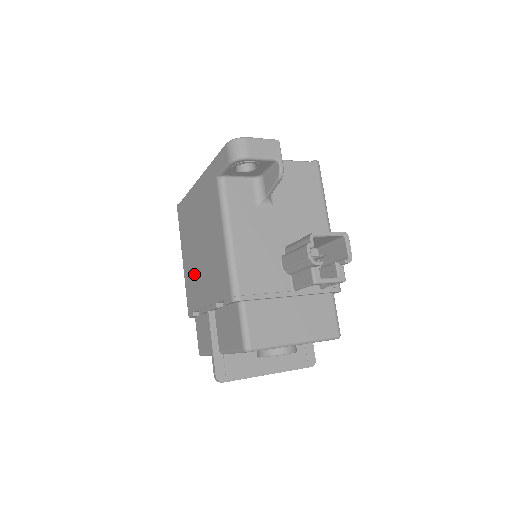
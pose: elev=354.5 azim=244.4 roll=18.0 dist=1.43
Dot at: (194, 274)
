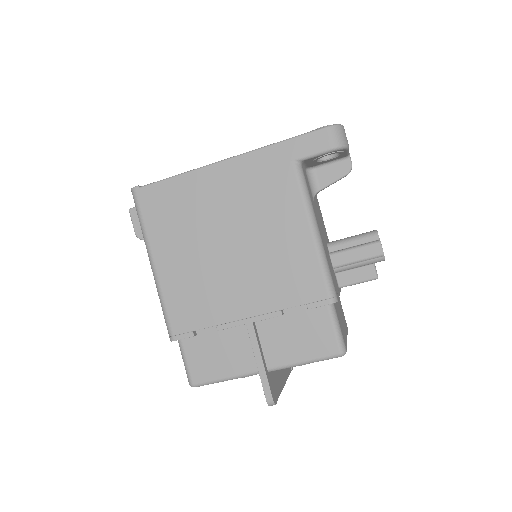
Dot at: (203, 280)
